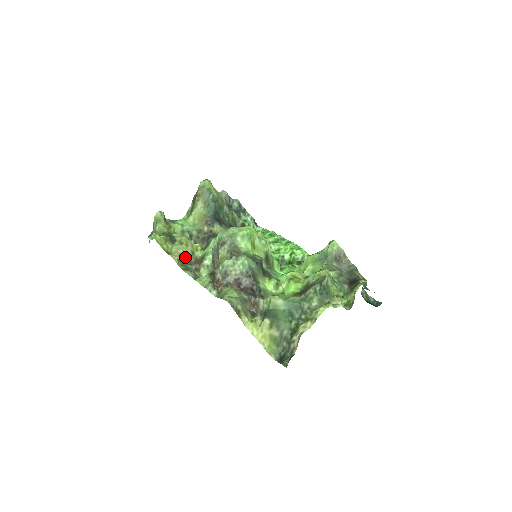
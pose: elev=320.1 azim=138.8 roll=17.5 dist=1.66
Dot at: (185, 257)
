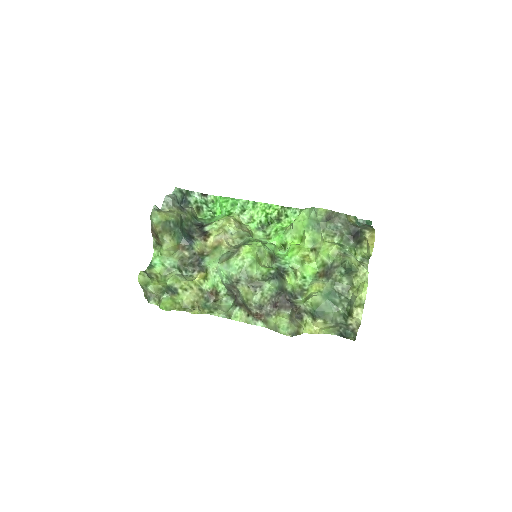
Dot at: (199, 300)
